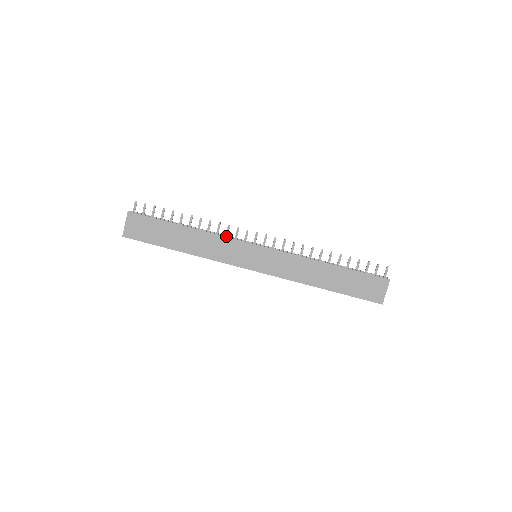
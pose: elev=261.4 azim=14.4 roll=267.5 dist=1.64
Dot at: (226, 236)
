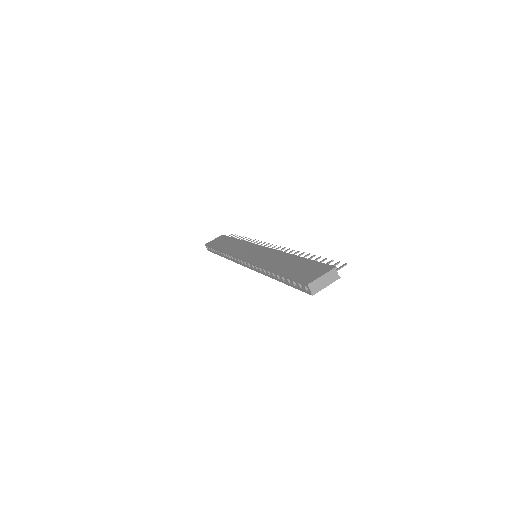
Dot at: occluded
